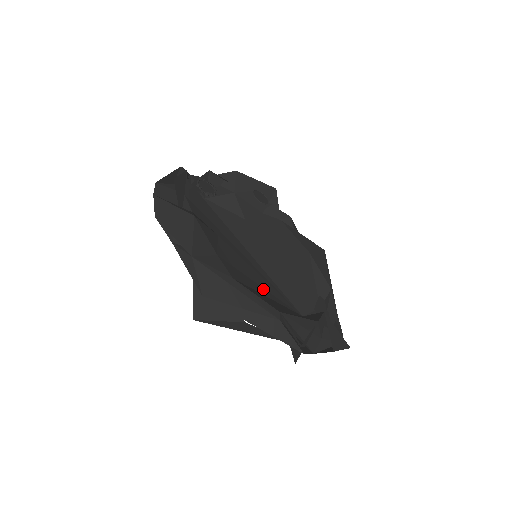
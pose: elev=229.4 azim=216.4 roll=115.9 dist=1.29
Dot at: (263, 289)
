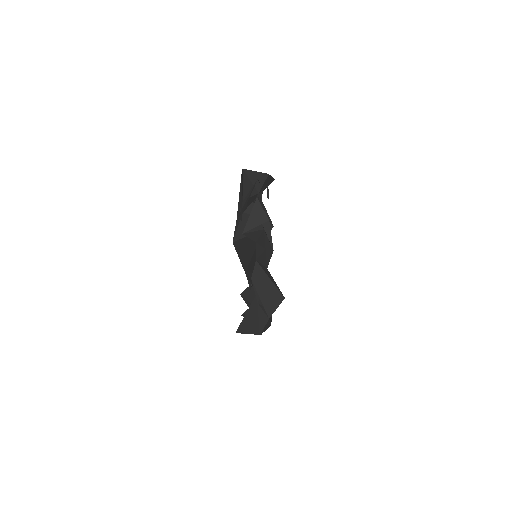
Dot at: occluded
